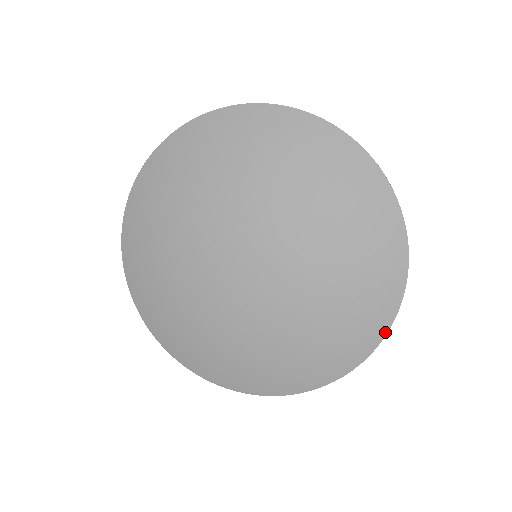
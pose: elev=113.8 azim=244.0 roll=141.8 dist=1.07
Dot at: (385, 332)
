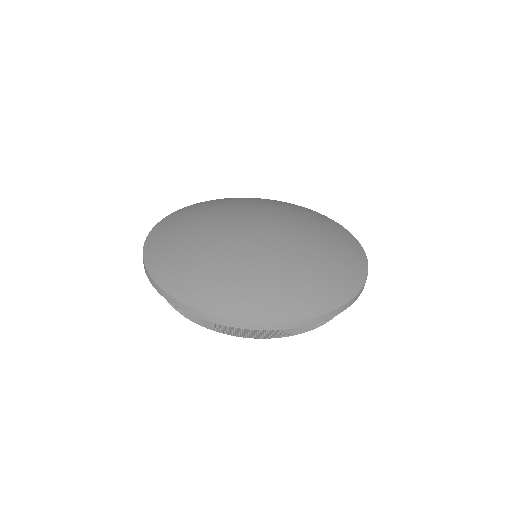
Dot at: (358, 243)
